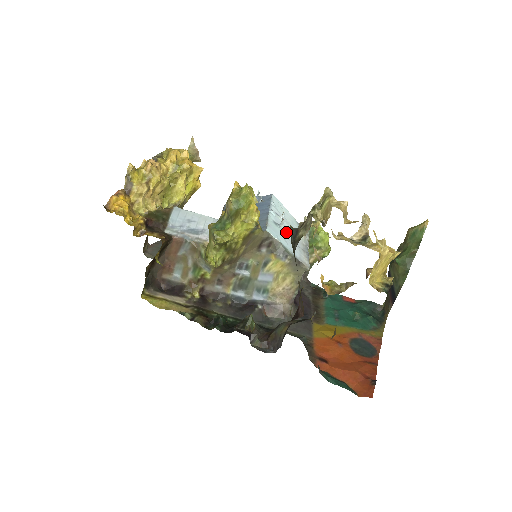
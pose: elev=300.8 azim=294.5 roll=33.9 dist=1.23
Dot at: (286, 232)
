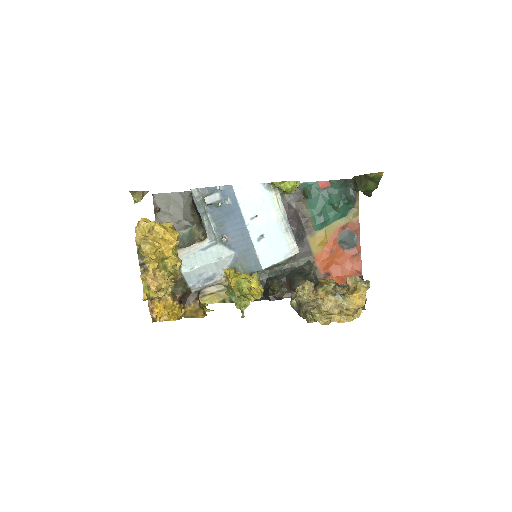
Dot at: (268, 233)
